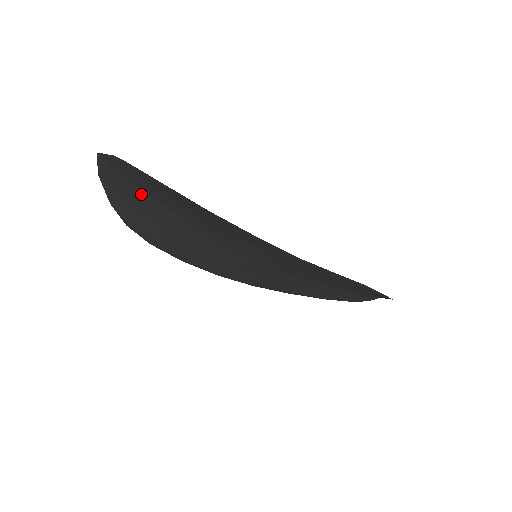
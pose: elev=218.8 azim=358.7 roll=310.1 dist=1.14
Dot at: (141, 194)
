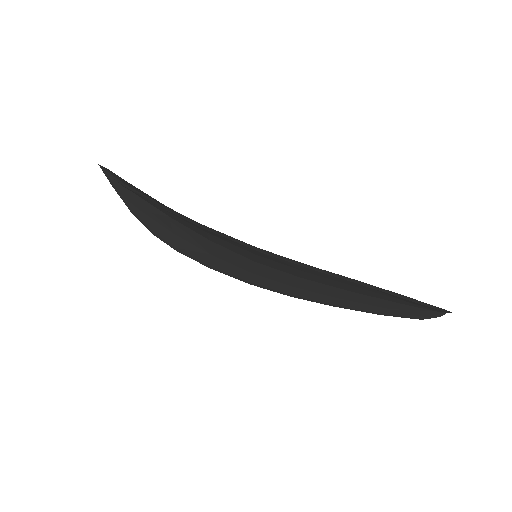
Dot at: (139, 199)
